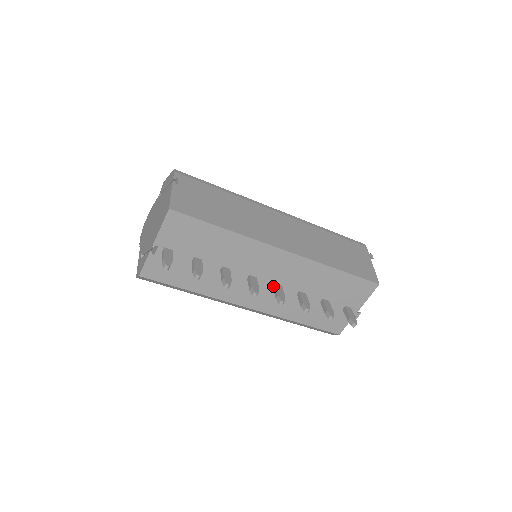
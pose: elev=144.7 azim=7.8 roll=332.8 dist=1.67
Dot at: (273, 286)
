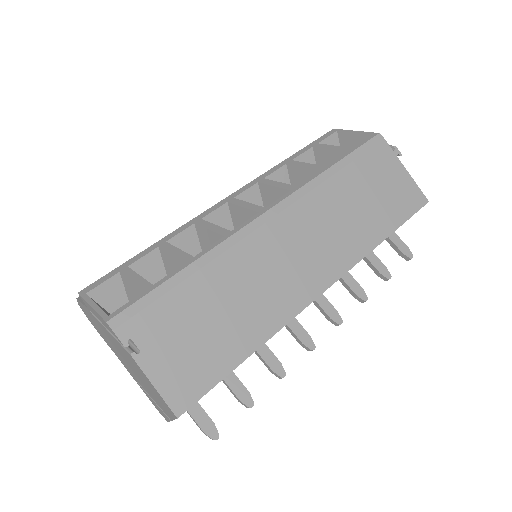
Dot at: (313, 302)
